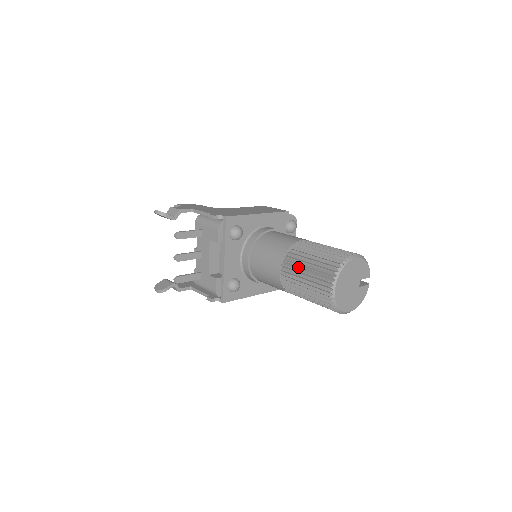
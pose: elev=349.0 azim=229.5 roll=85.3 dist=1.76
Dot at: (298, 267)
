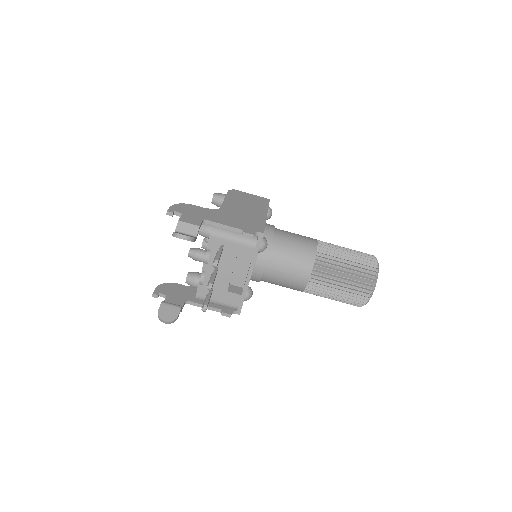
Dot at: (332, 275)
